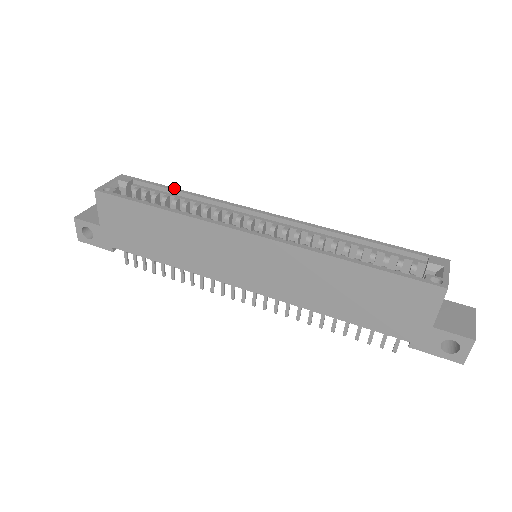
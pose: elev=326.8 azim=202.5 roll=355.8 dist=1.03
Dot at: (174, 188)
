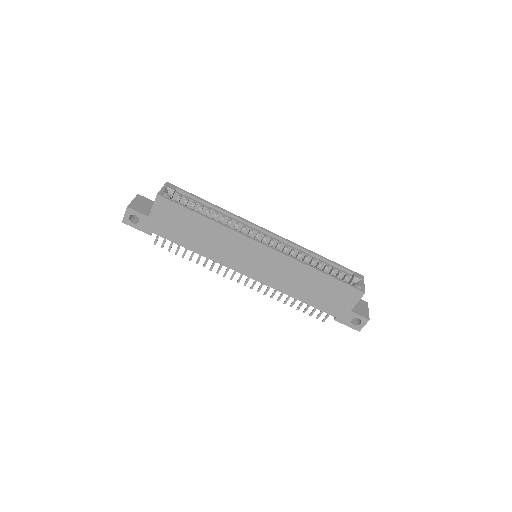
Dot at: (207, 201)
